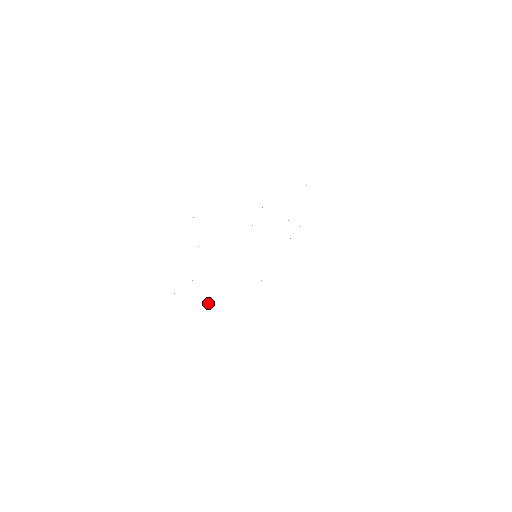
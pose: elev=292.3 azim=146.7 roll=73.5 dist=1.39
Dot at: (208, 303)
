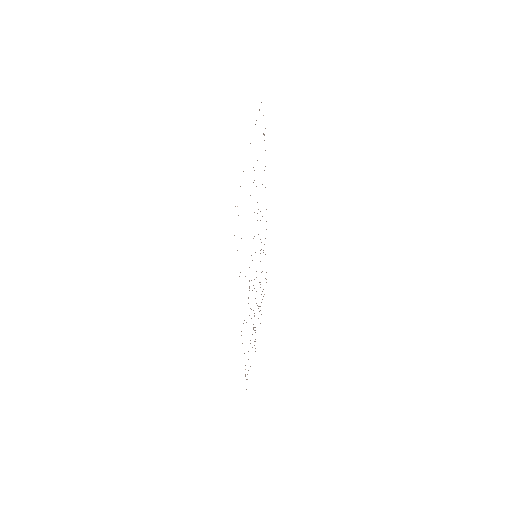
Dot at: (252, 334)
